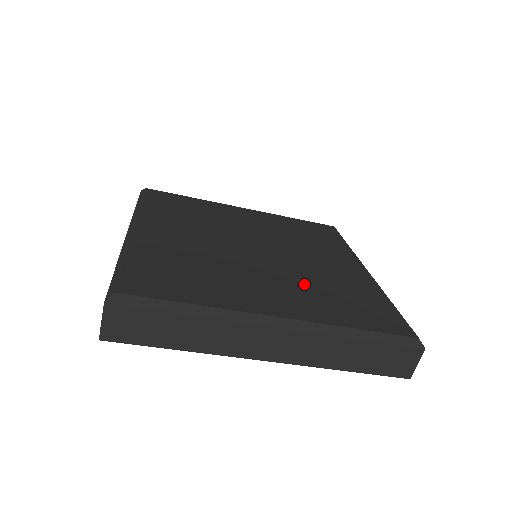
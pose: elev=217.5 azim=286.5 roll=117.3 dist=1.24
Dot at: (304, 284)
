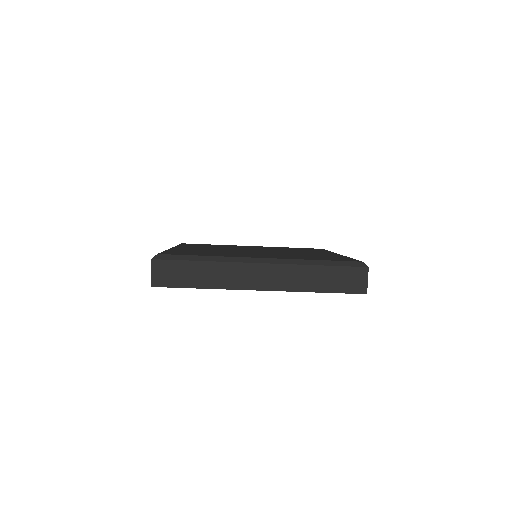
Dot at: occluded
